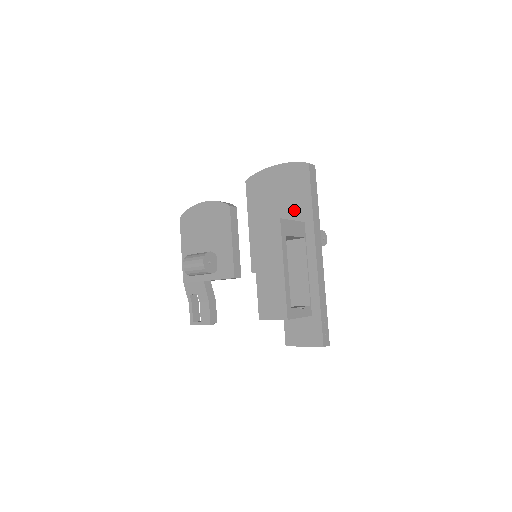
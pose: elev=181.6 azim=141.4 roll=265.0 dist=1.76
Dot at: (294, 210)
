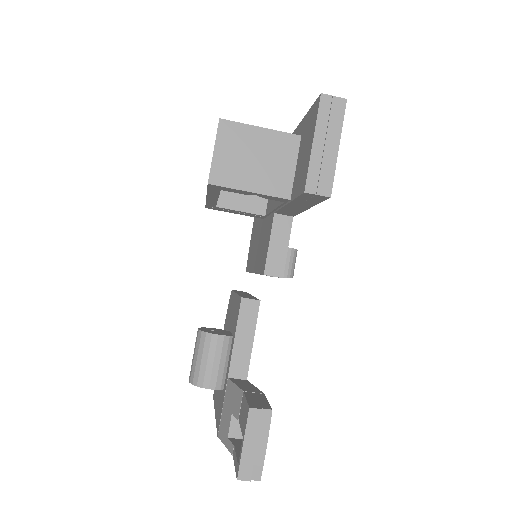
Dot at: occluded
